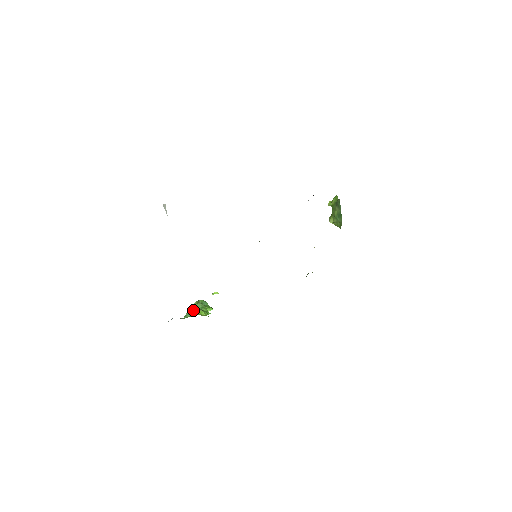
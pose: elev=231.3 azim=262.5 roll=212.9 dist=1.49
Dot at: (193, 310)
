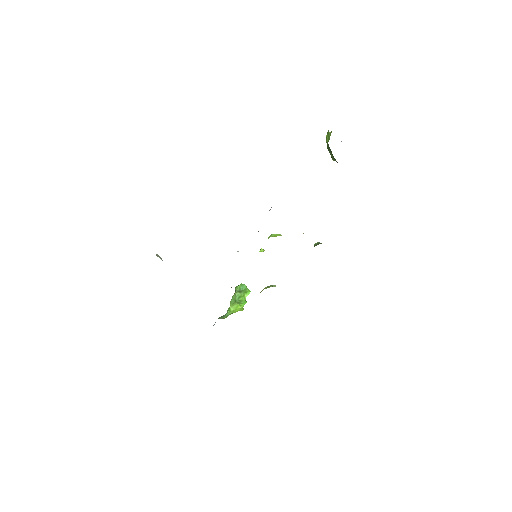
Dot at: (231, 306)
